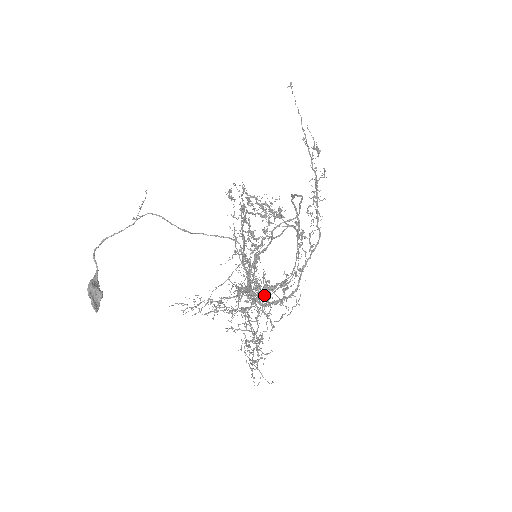
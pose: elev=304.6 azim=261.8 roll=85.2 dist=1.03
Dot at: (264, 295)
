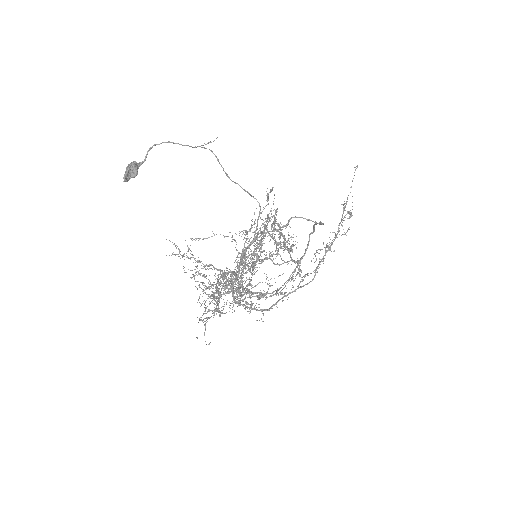
Dot at: (253, 262)
